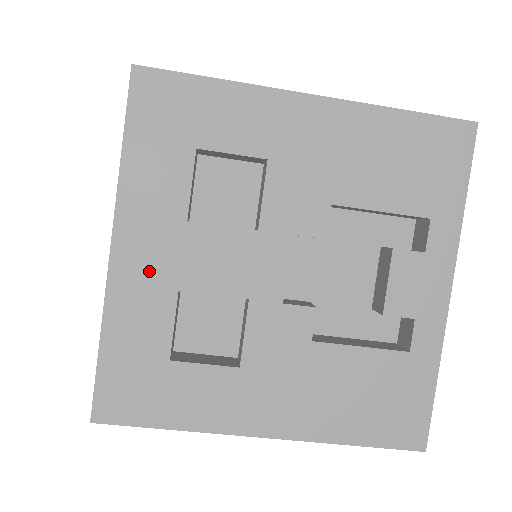
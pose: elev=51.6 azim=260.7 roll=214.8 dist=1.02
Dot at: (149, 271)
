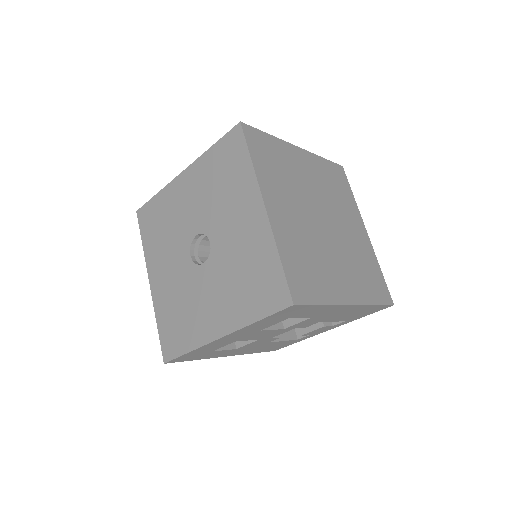
Dot at: (229, 340)
